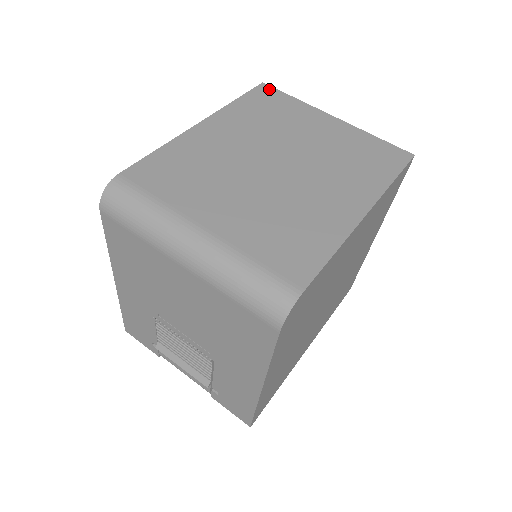
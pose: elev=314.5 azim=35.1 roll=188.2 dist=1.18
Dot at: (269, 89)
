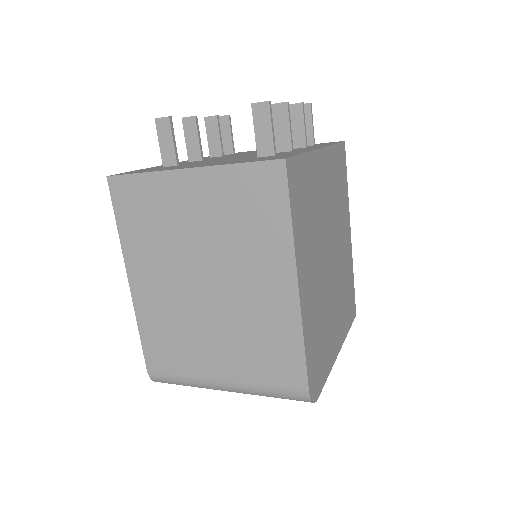
Dot at: (118, 182)
